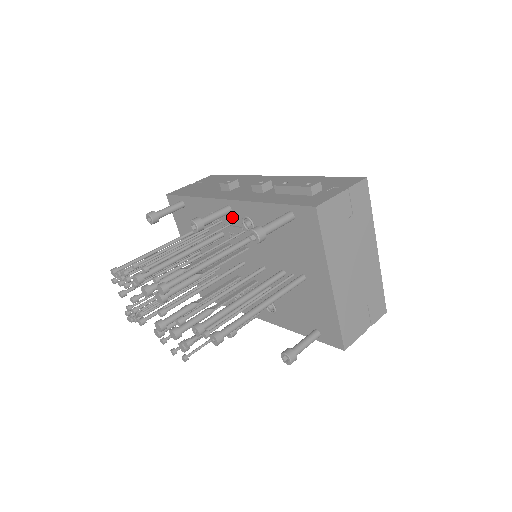
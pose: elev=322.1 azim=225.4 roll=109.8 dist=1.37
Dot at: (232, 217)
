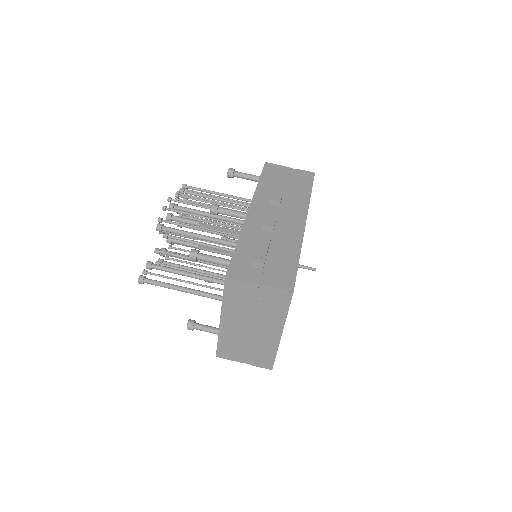
Dot at: occluded
